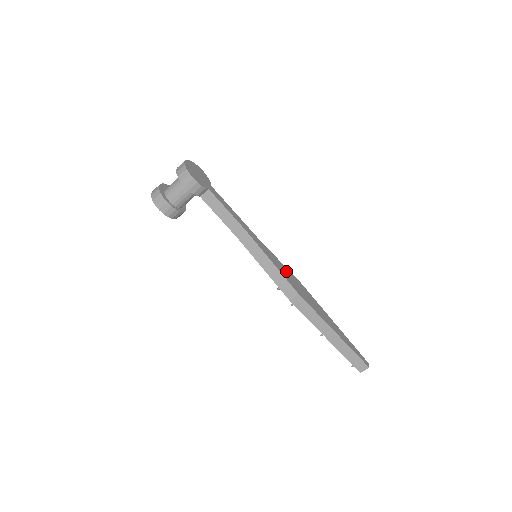
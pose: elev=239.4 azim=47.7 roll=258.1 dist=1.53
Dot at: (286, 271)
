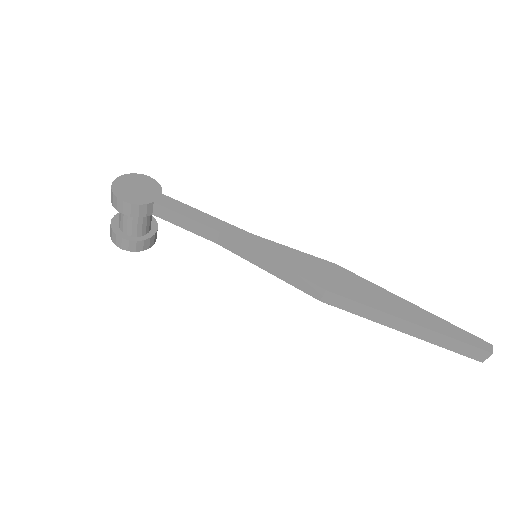
Dot at: (304, 260)
